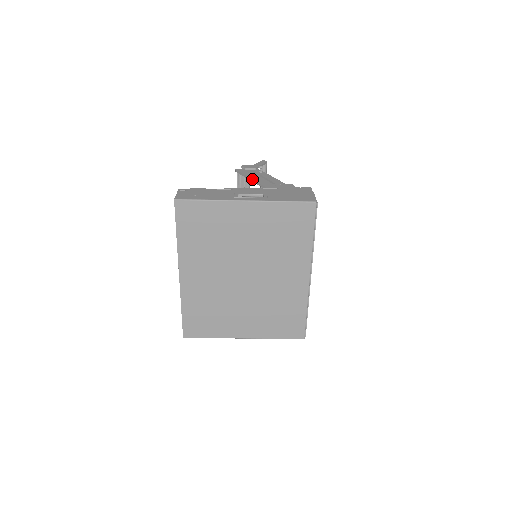
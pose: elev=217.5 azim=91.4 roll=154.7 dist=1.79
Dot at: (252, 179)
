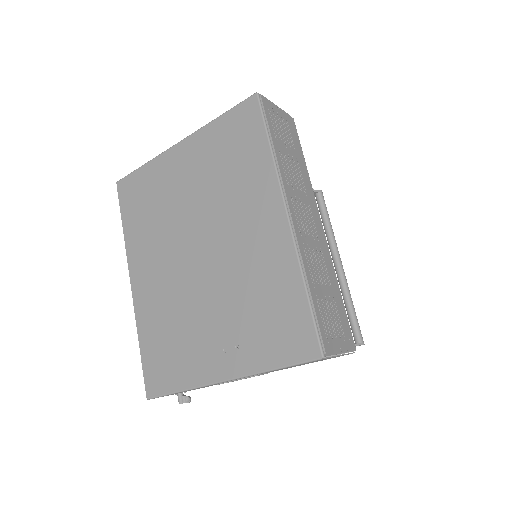
Dot at: occluded
